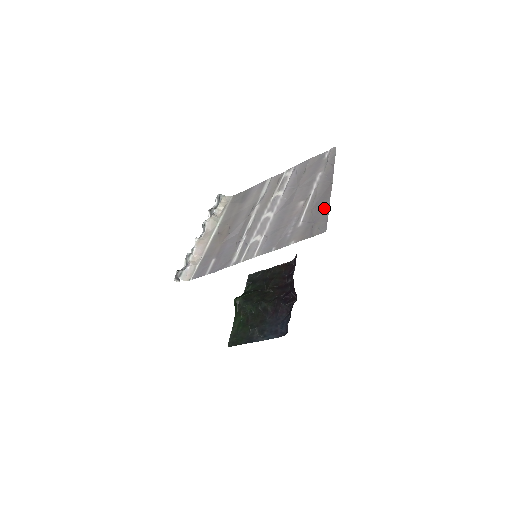
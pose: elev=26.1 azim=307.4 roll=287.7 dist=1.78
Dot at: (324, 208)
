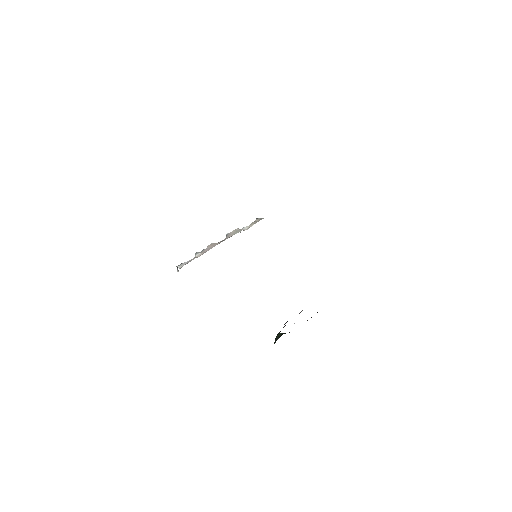
Dot at: occluded
